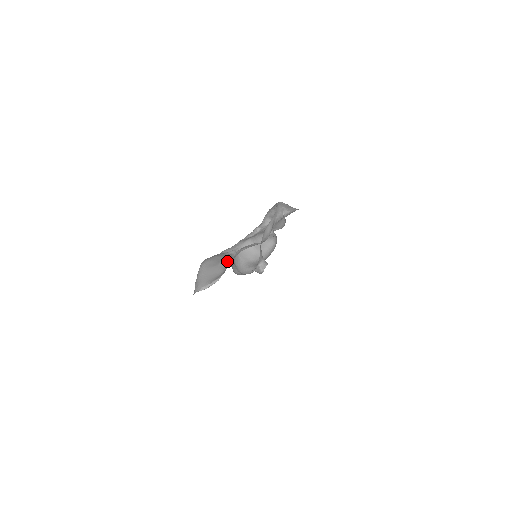
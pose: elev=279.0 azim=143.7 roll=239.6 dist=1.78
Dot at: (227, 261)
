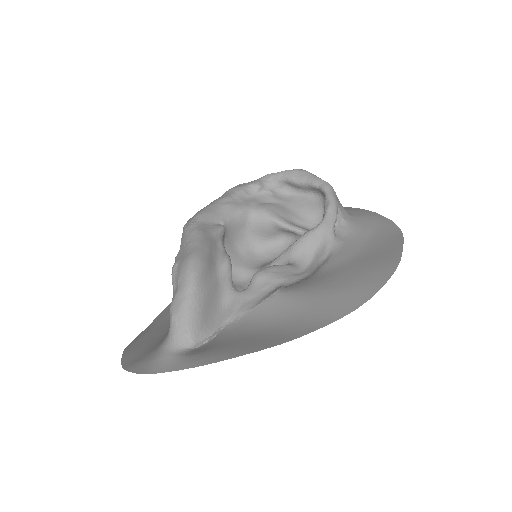
Dot at: (231, 274)
